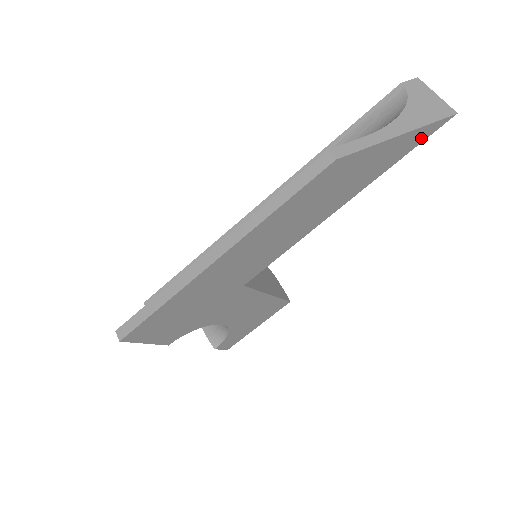
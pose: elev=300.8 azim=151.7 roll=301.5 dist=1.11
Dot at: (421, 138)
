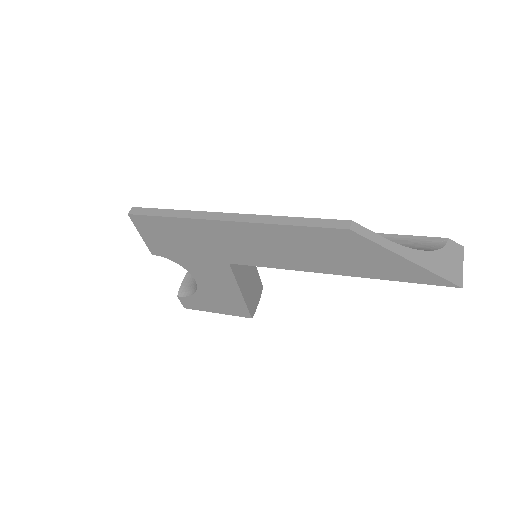
Dot at: (423, 280)
